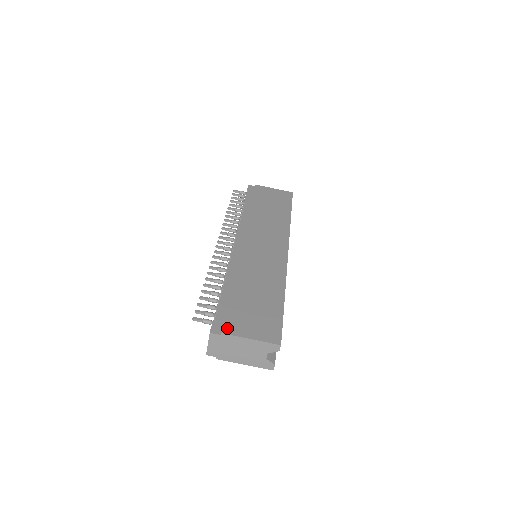
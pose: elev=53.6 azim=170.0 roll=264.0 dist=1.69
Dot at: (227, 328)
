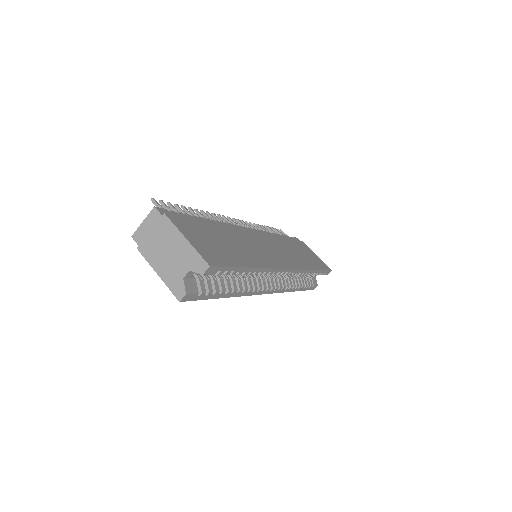
Dot at: (174, 218)
